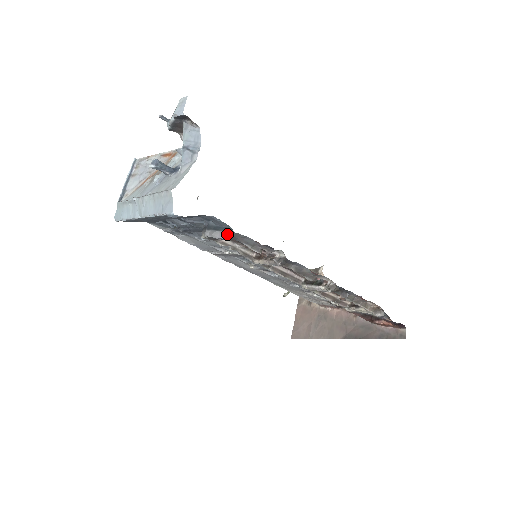
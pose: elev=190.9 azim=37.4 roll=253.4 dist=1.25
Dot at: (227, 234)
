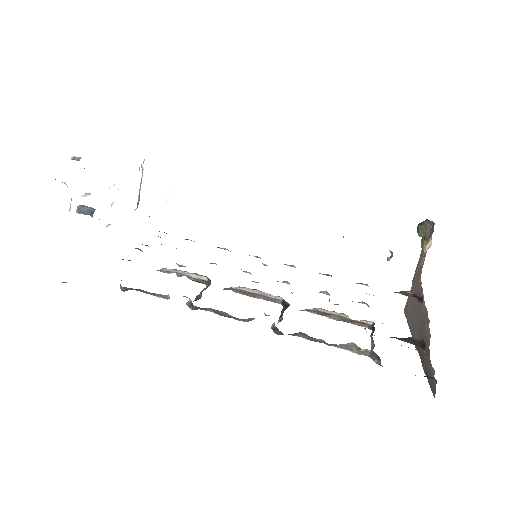
Dot at: (120, 288)
